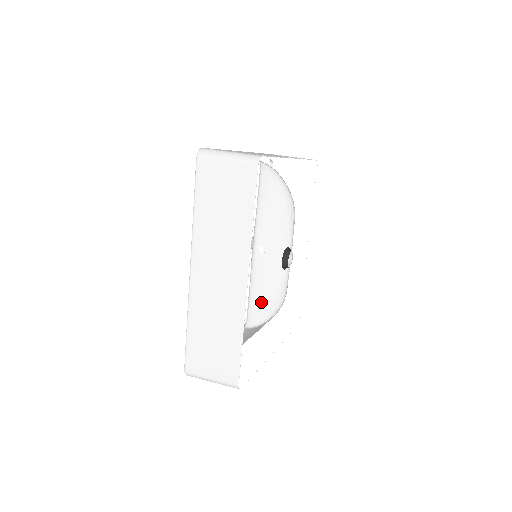
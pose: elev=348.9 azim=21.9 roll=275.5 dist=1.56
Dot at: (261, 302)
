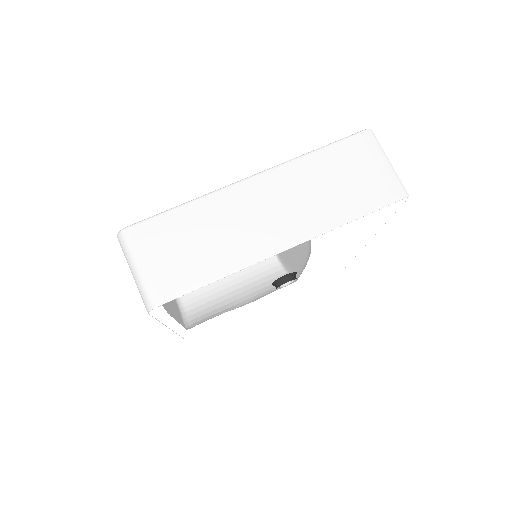
Dot at: (285, 257)
